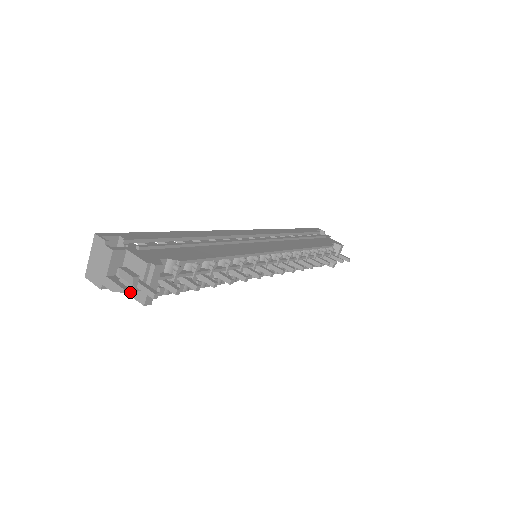
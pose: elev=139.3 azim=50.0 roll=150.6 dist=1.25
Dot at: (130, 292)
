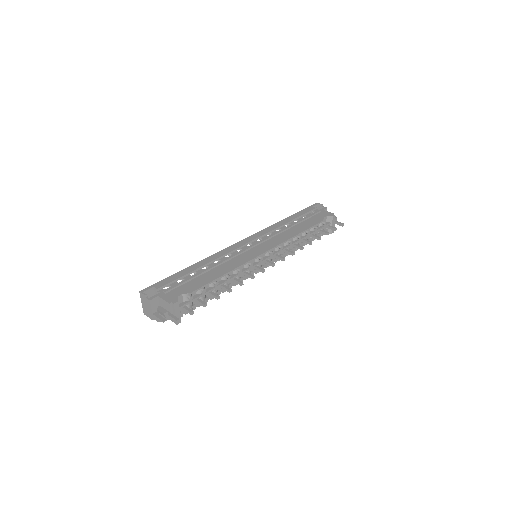
Dot at: occluded
